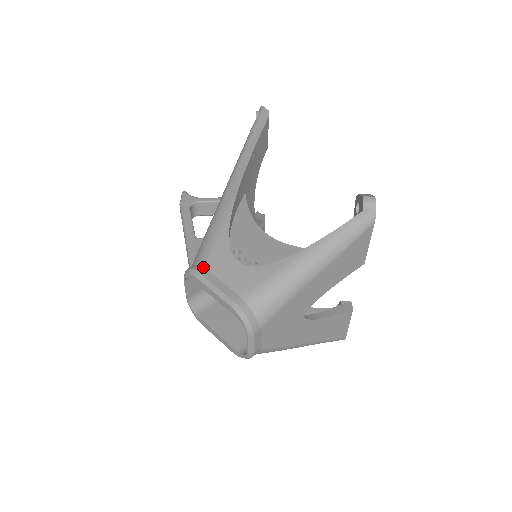
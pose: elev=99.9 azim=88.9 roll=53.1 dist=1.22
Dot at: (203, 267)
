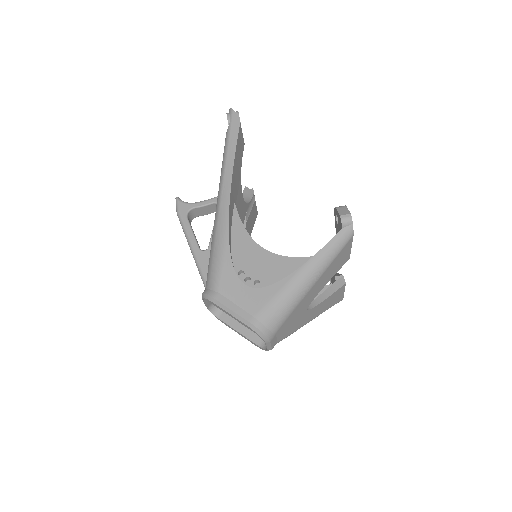
Dot at: (217, 292)
